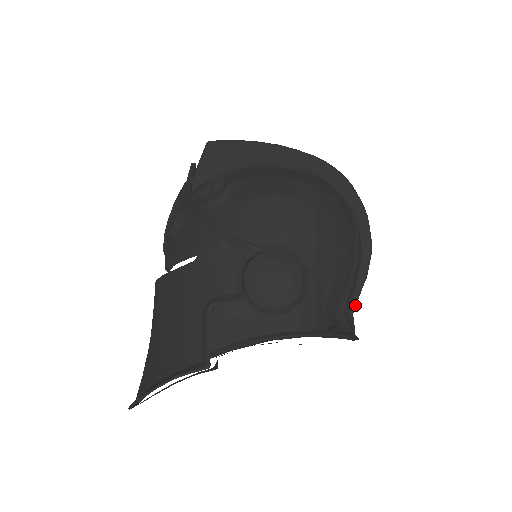
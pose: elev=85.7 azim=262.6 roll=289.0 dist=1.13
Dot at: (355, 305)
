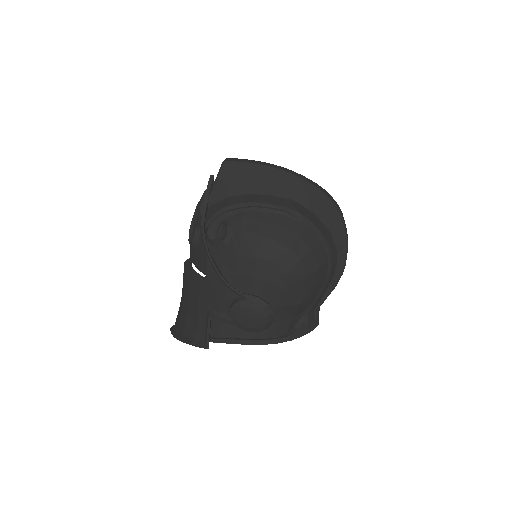
Dot at: (321, 304)
